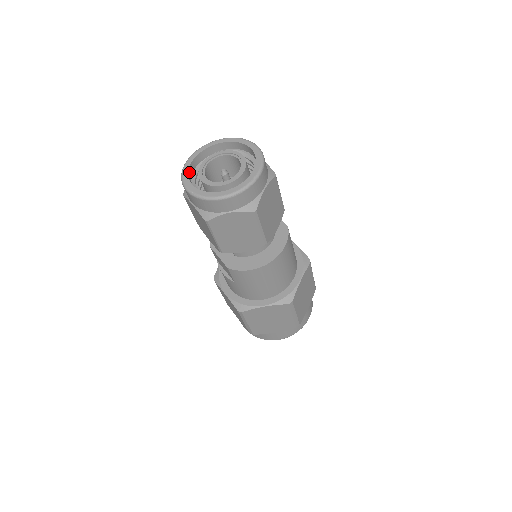
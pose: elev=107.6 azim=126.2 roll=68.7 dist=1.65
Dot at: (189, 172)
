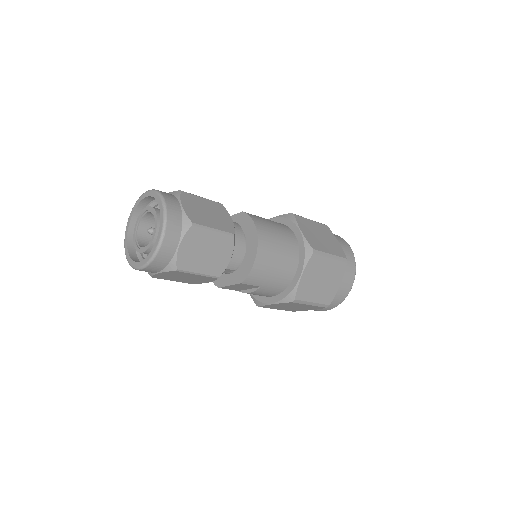
Dot at: (133, 259)
